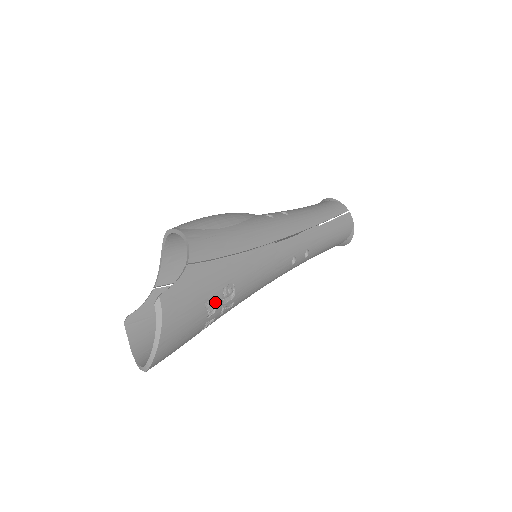
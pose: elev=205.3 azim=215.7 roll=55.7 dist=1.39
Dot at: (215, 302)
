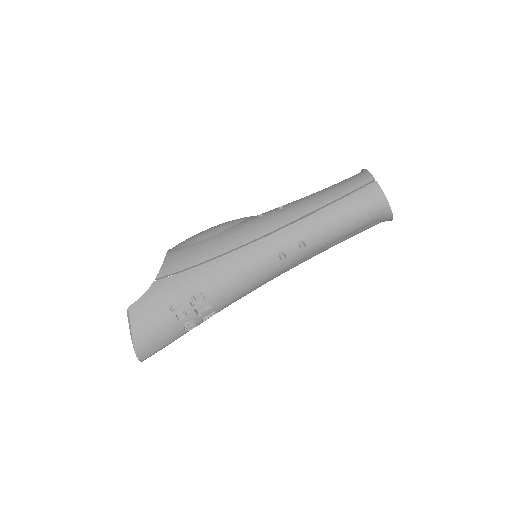
Dot at: (183, 307)
